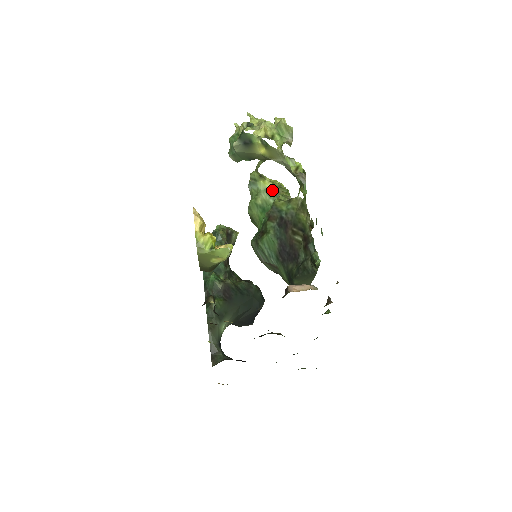
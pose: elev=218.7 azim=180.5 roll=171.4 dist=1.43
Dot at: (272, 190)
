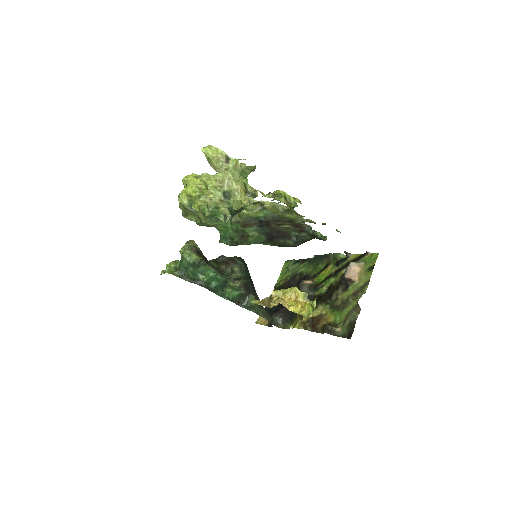
Dot at: occluded
